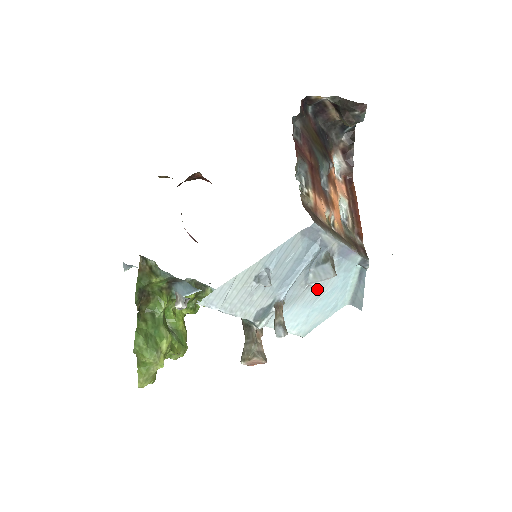
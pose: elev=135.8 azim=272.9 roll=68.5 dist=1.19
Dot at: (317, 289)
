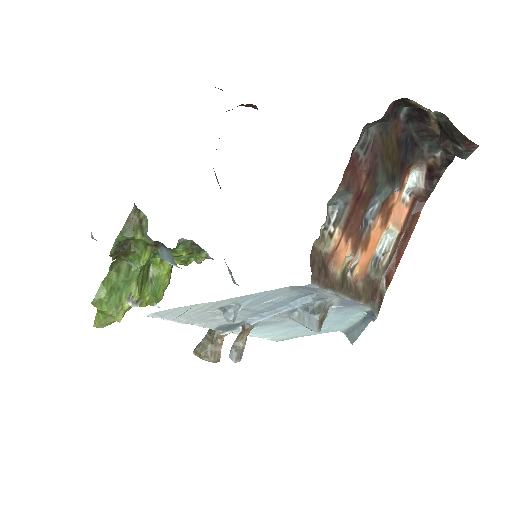
Dot at: occluded
